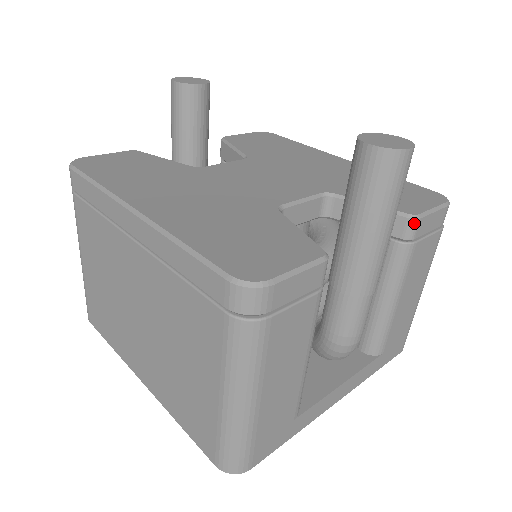
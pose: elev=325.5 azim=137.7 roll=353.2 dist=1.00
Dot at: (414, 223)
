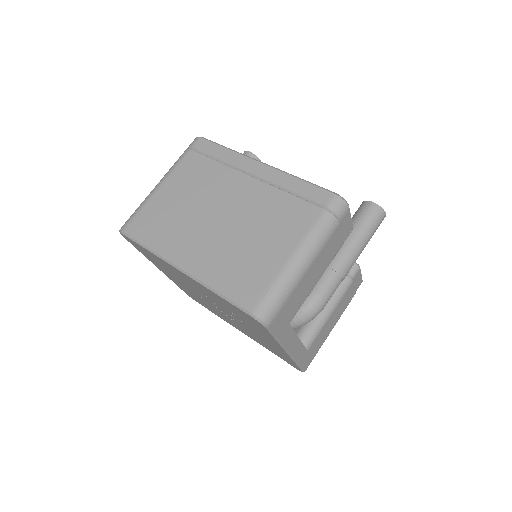
Dot at: (358, 268)
